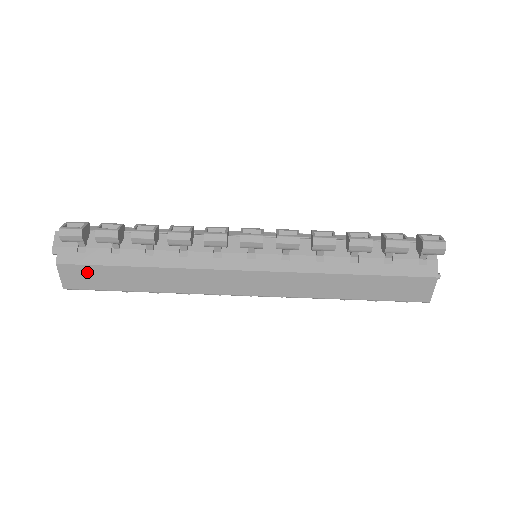
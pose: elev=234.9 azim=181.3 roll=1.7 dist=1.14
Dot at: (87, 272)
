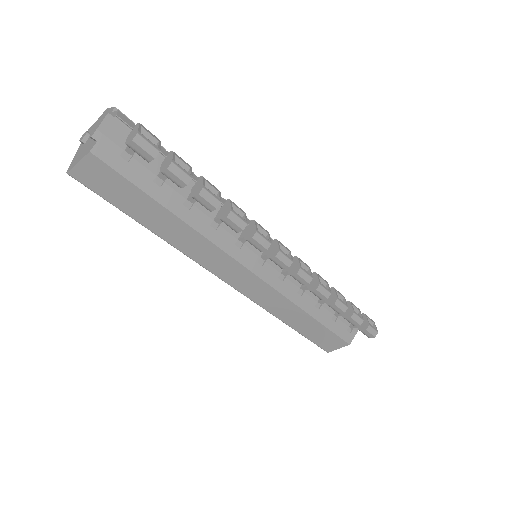
Dot at: (114, 180)
